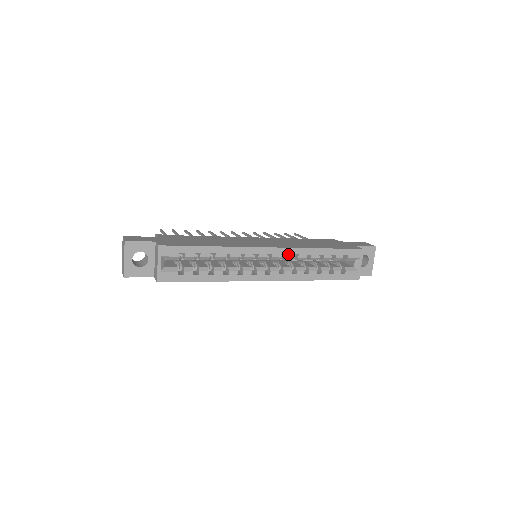
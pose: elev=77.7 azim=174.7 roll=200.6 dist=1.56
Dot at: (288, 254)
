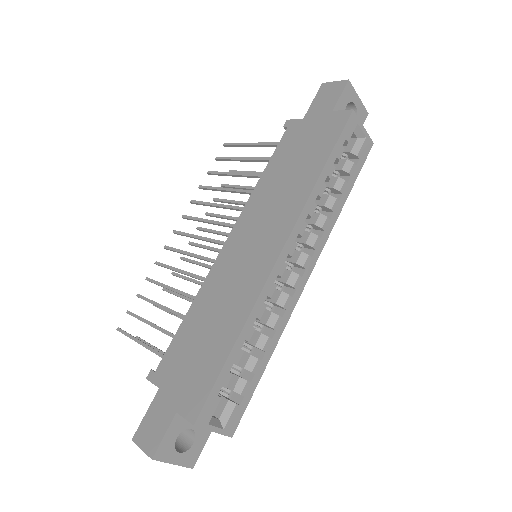
Dot at: (300, 230)
